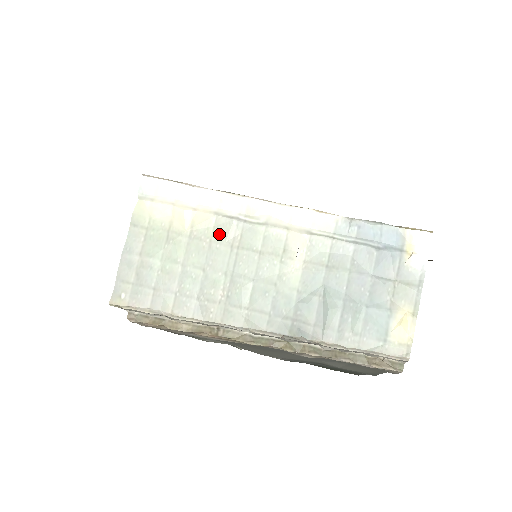
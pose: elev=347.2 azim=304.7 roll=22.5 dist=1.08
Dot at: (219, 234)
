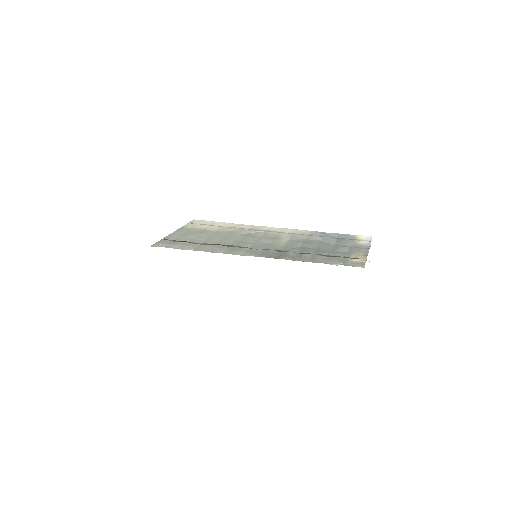
Dot at: (235, 233)
